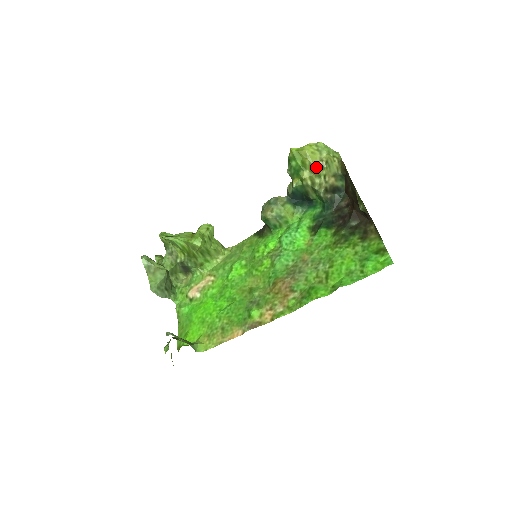
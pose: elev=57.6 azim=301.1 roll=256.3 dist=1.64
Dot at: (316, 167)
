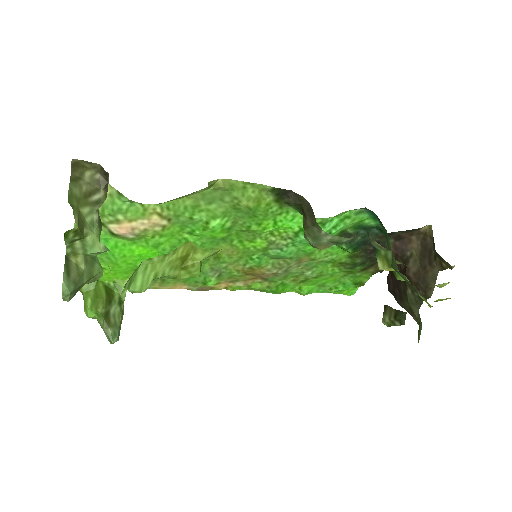
Dot at: occluded
